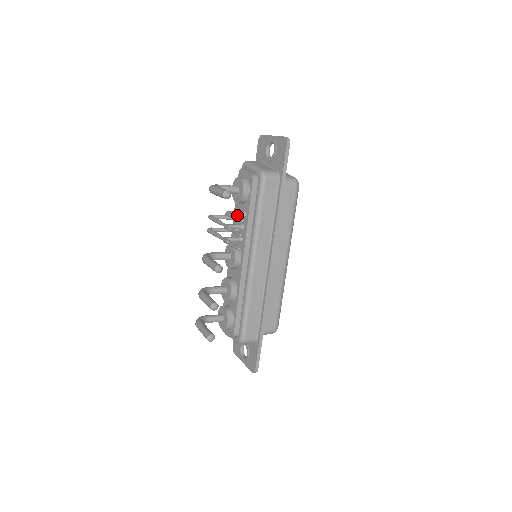
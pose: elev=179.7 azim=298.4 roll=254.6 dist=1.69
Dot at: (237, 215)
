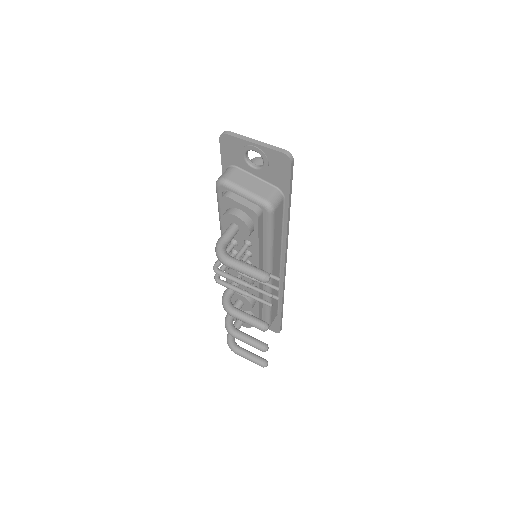
Dot at: (244, 252)
